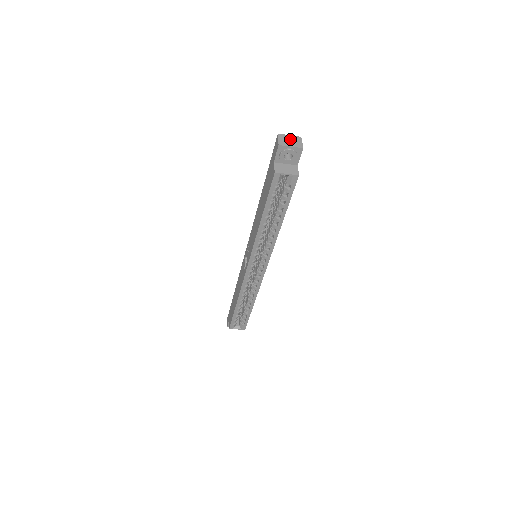
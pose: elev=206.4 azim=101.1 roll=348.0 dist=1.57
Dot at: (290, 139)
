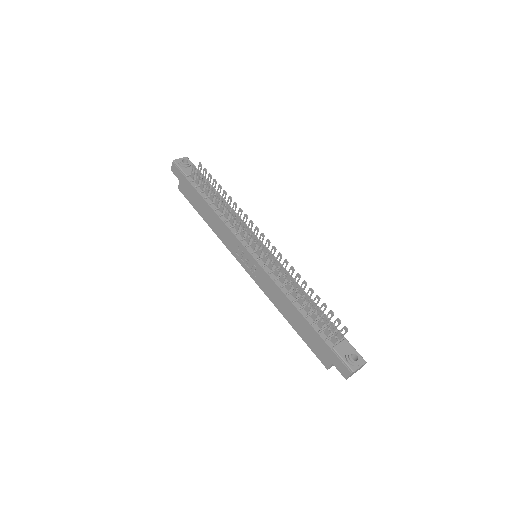
Dot at: occluded
